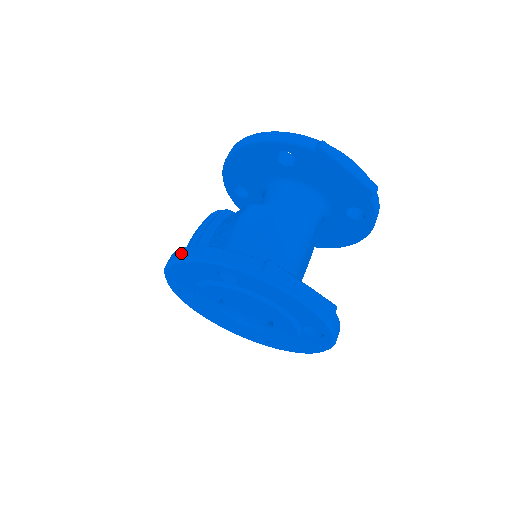
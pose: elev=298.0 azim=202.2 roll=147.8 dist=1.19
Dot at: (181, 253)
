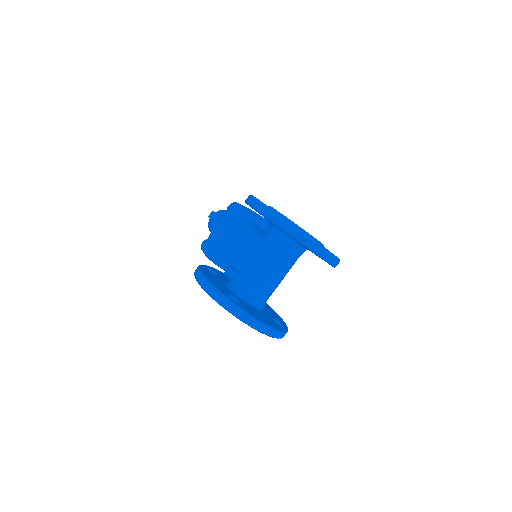
Dot at: (204, 284)
